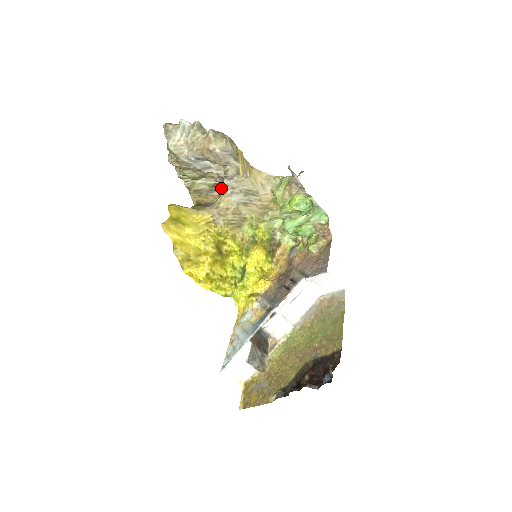
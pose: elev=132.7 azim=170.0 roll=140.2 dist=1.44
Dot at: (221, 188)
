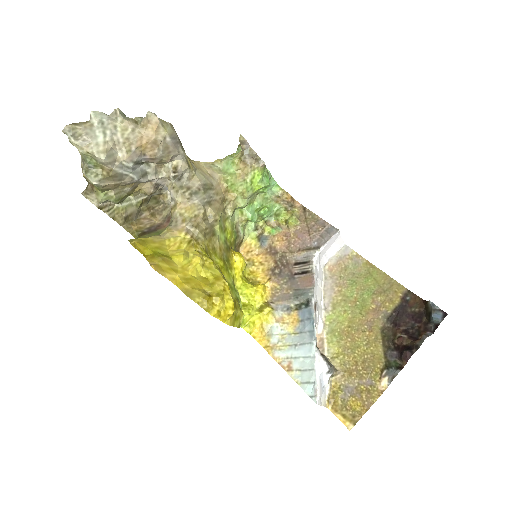
Dot at: (174, 195)
